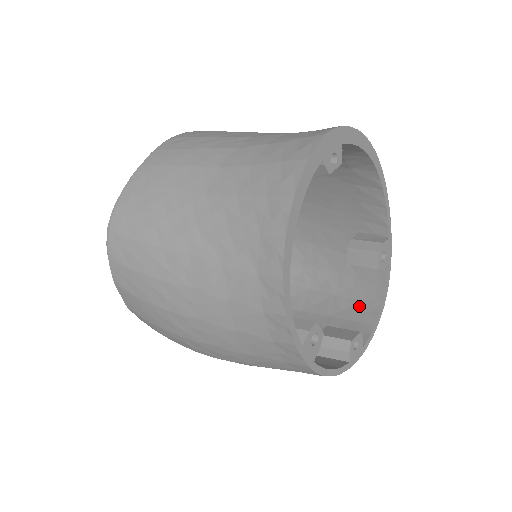
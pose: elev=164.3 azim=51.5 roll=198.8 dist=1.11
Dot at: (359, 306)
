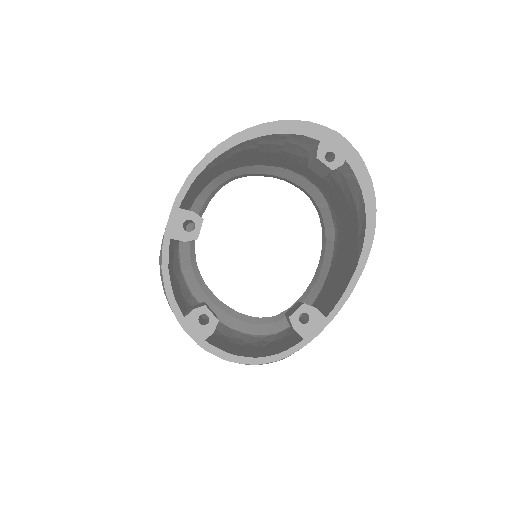
Dot at: occluded
